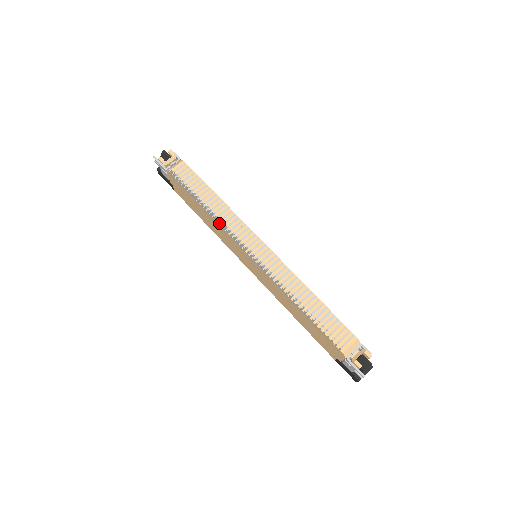
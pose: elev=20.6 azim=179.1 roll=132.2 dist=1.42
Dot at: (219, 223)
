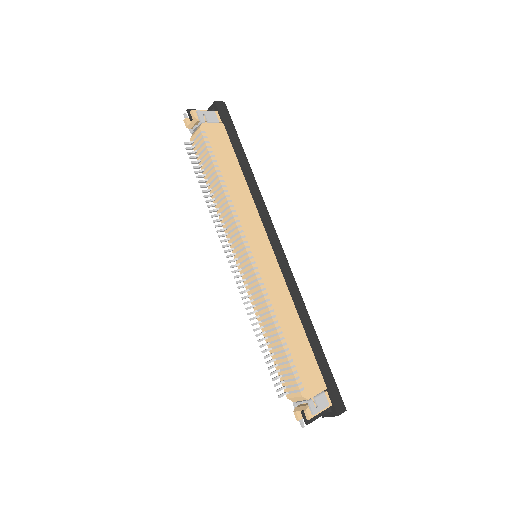
Dot at: (219, 216)
